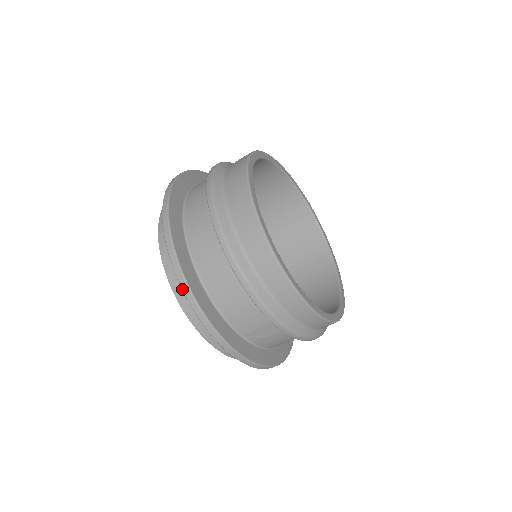
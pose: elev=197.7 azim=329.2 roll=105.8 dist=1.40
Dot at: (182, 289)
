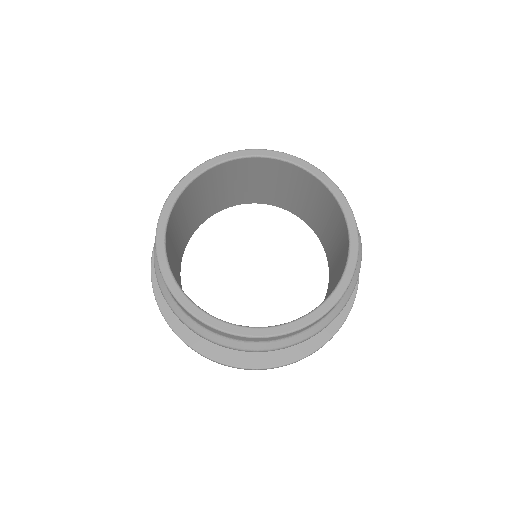
Dot at: occluded
